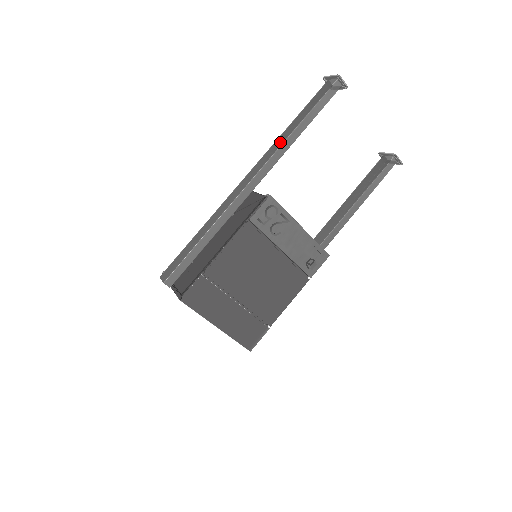
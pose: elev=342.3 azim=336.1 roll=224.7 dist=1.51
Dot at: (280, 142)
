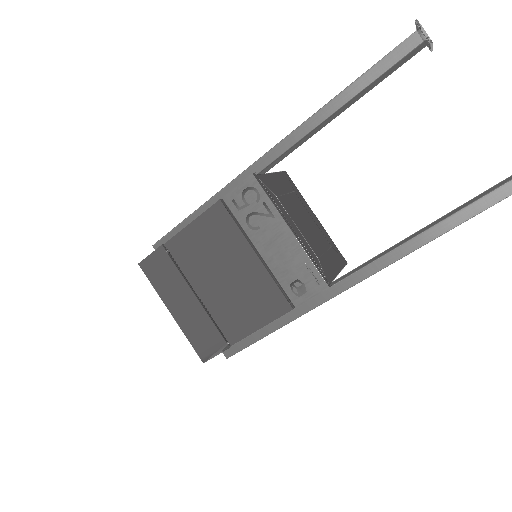
Dot at: (314, 115)
